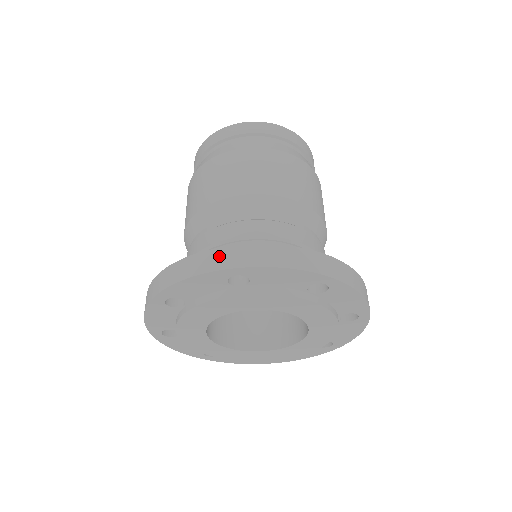
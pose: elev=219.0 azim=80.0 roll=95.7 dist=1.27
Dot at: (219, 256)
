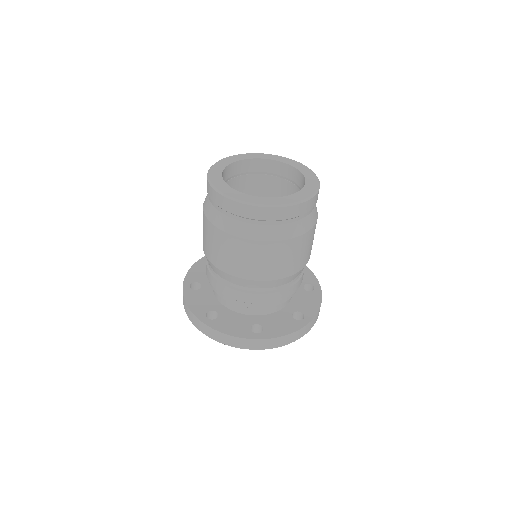
Dot at: (249, 343)
